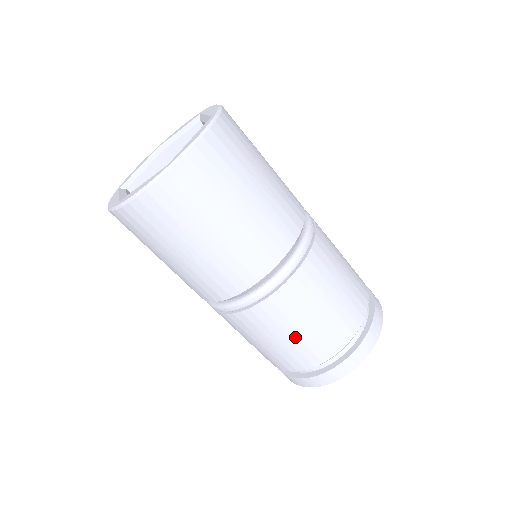
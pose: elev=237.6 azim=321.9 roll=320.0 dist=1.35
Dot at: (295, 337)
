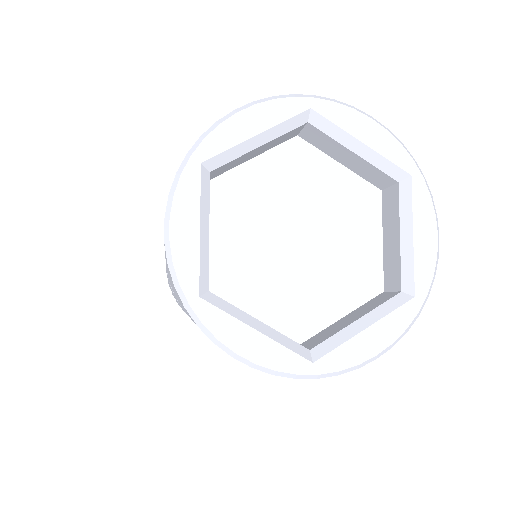
Dot at: occluded
